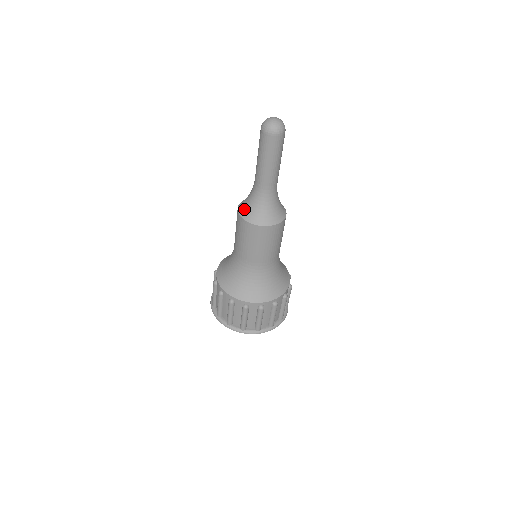
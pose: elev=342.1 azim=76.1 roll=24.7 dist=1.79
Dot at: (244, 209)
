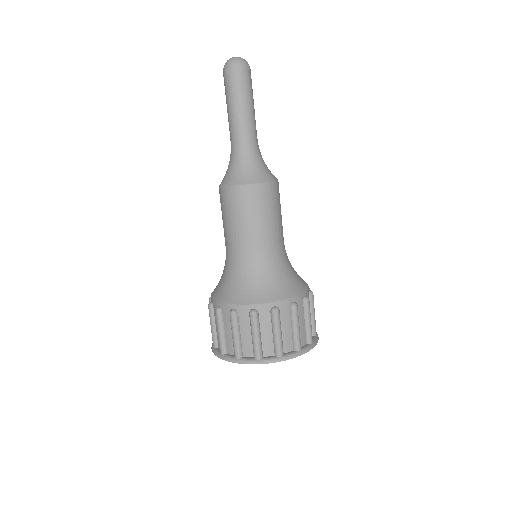
Dot at: (223, 178)
